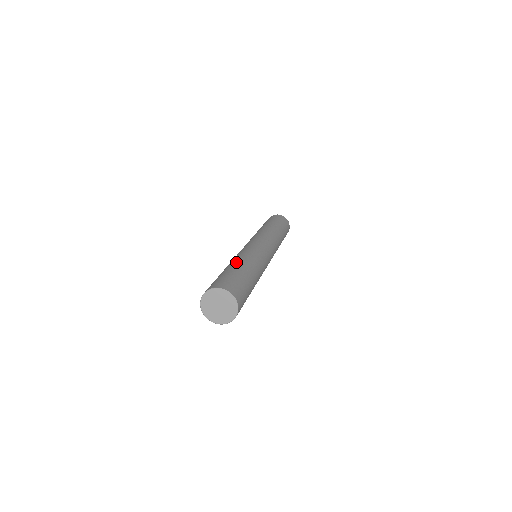
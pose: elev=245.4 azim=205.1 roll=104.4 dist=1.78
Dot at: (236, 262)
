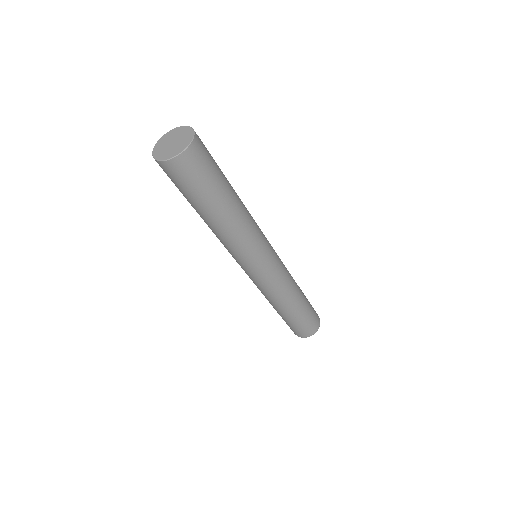
Dot at: occluded
